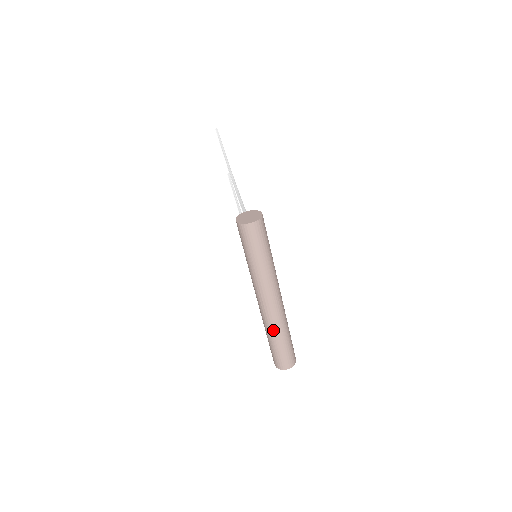
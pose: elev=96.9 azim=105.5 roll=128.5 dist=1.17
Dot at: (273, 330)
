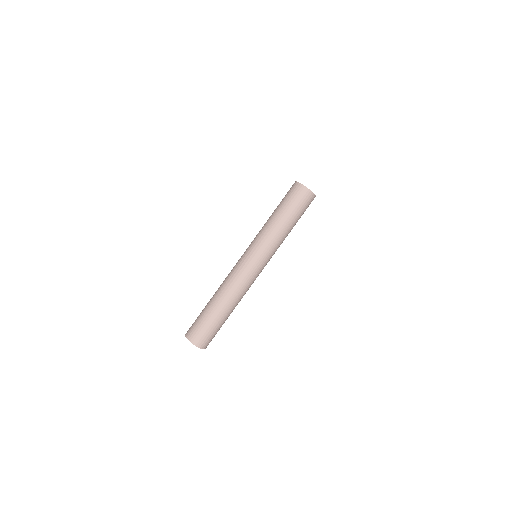
Dot at: (225, 292)
